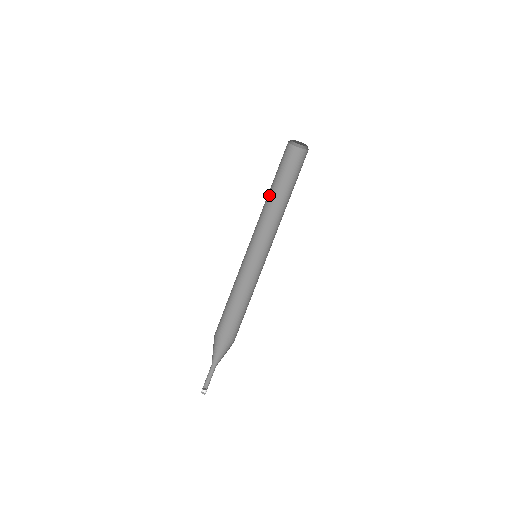
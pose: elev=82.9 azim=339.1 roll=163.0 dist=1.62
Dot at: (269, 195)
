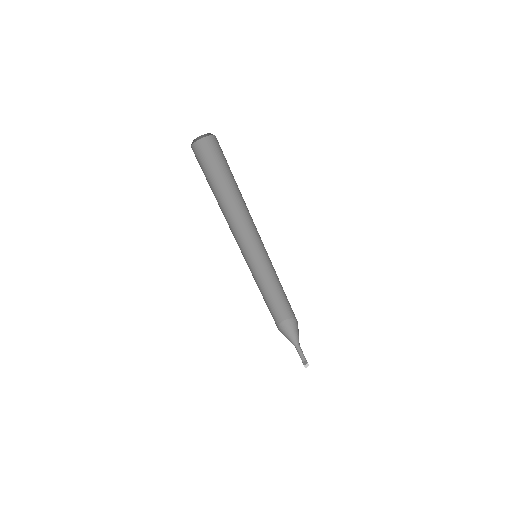
Dot at: (220, 201)
